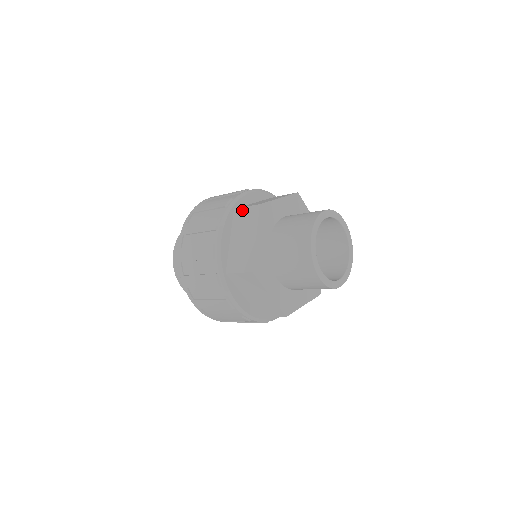
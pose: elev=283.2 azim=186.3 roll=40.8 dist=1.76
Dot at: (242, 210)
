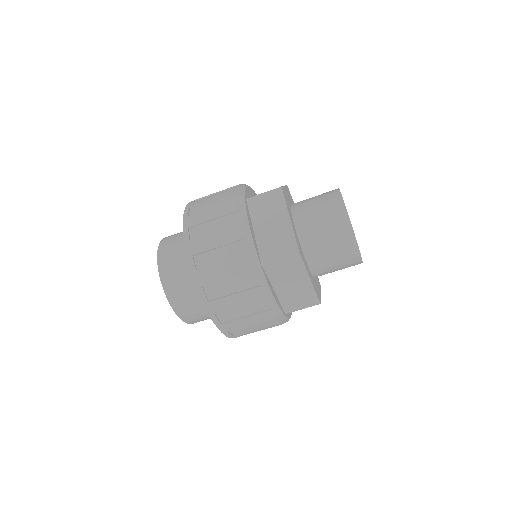
Dot at: (276, 263)
